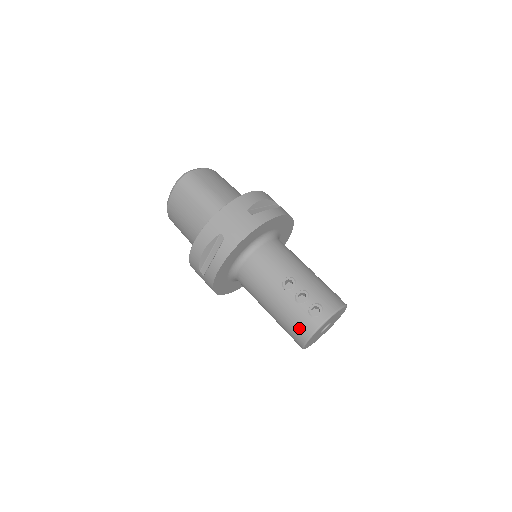
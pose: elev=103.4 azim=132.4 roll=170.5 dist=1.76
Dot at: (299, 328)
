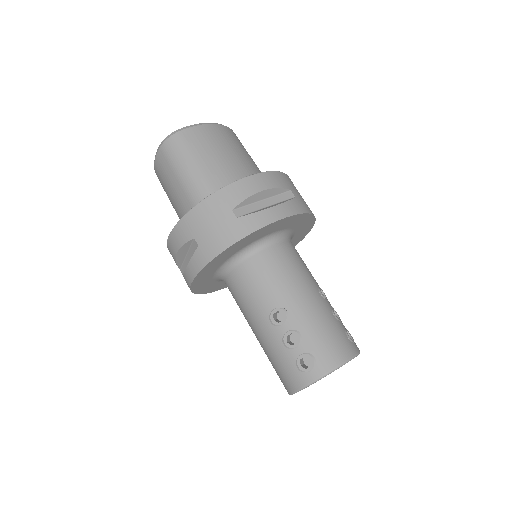
Dot at: (283, 376)
